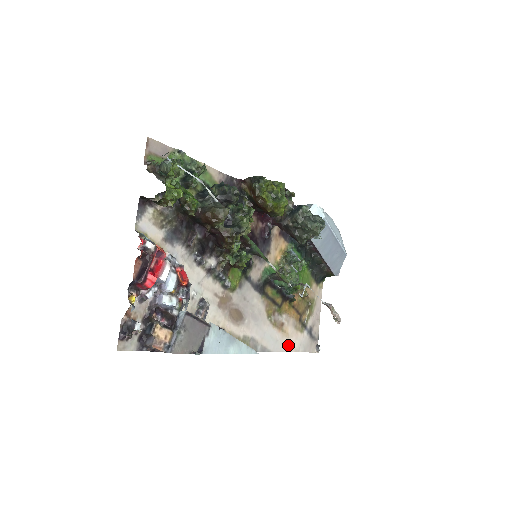
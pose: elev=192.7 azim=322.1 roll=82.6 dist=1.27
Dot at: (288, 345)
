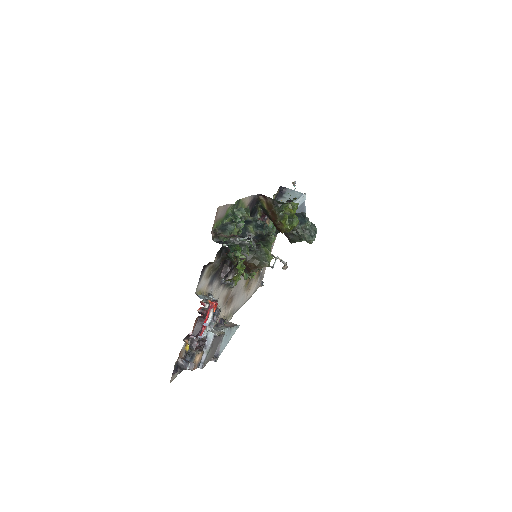
Dot at: (248, 296)
